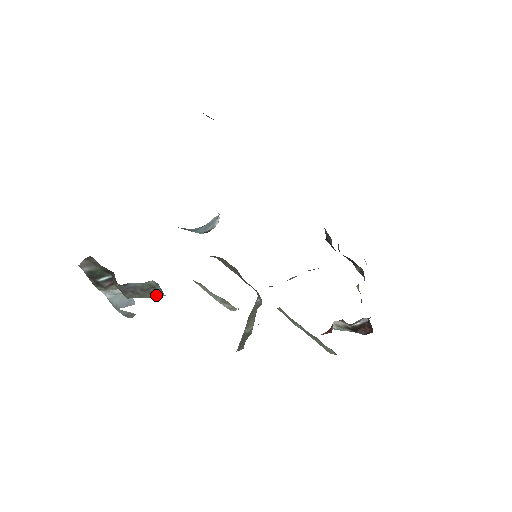
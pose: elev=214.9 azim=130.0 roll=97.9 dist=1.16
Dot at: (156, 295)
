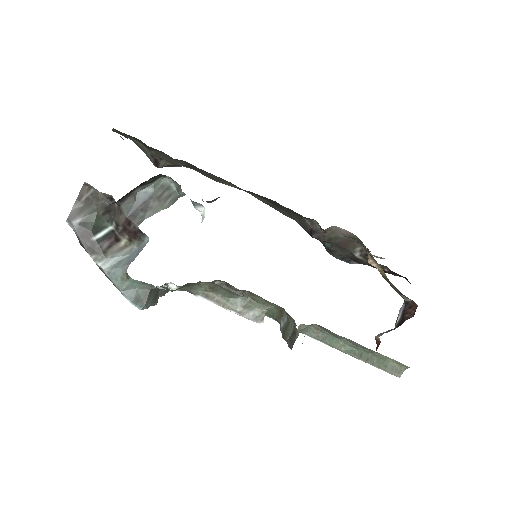
Dot at: (173, 201)
